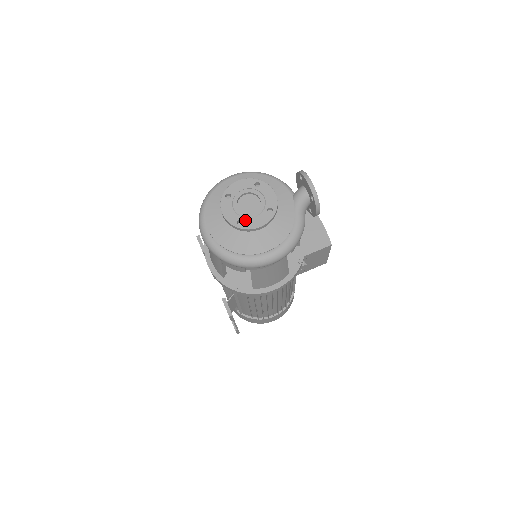
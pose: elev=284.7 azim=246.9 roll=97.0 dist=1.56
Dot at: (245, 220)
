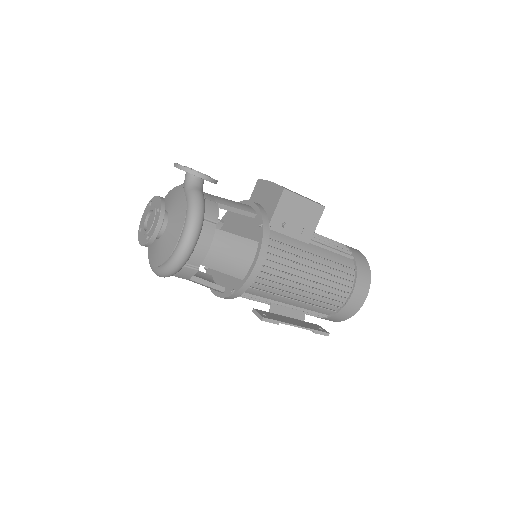
Dot at: (149, 233)
